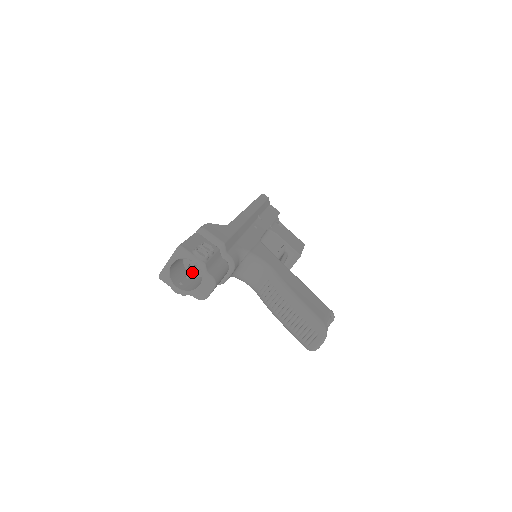
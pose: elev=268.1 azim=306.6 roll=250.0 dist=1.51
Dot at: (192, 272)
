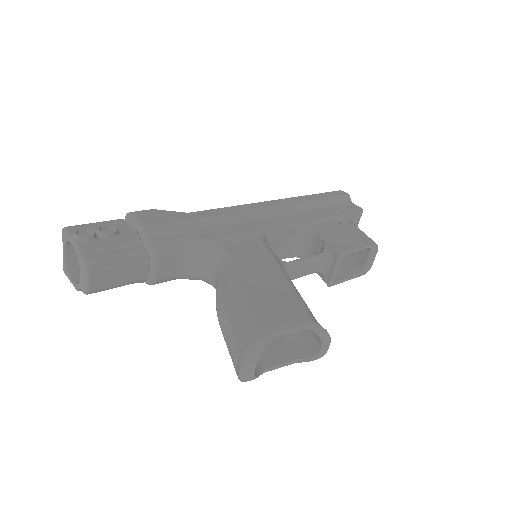
Dot at: occluded
